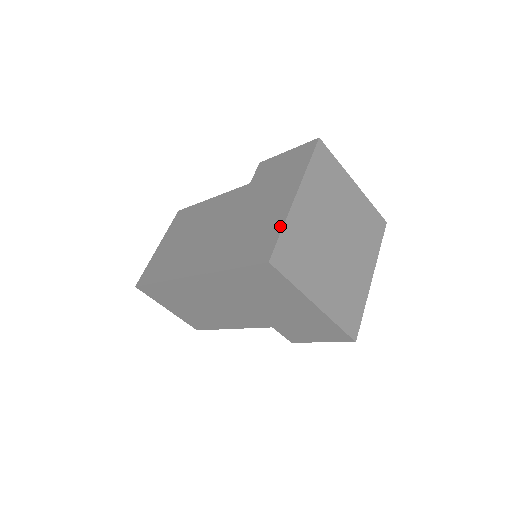
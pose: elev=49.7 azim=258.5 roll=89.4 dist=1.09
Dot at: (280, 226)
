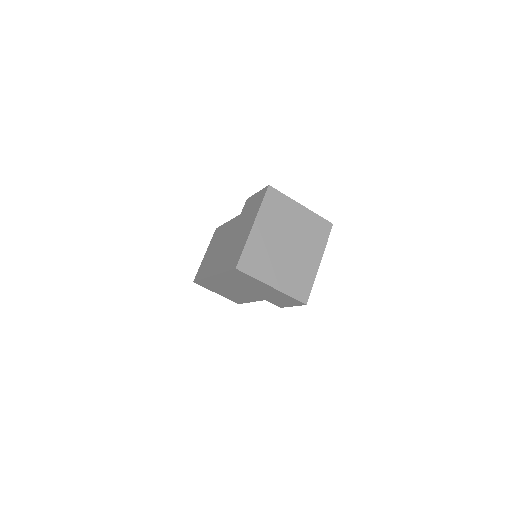
Dot at: (243, 246)
